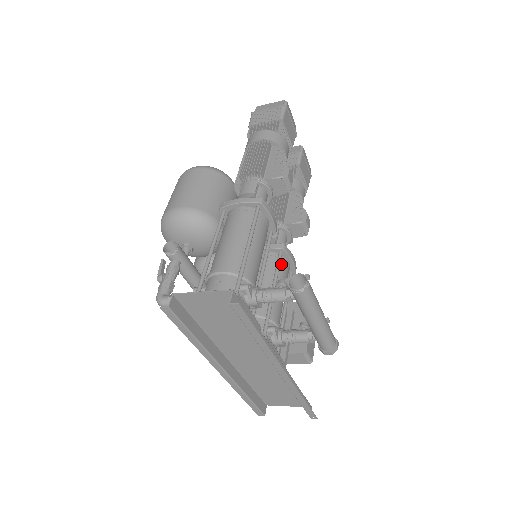
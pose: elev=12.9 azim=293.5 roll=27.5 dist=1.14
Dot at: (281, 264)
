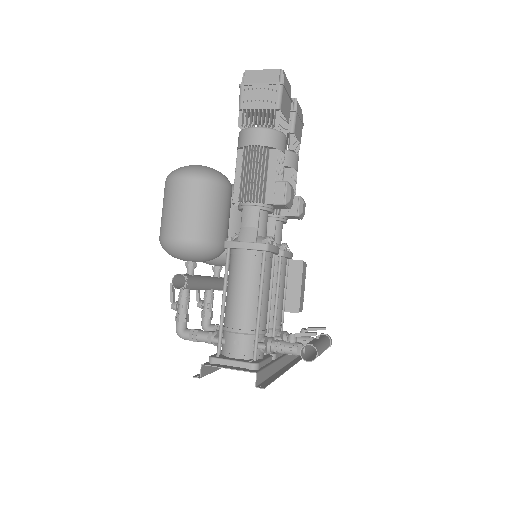
Dot at: (281, 267)
